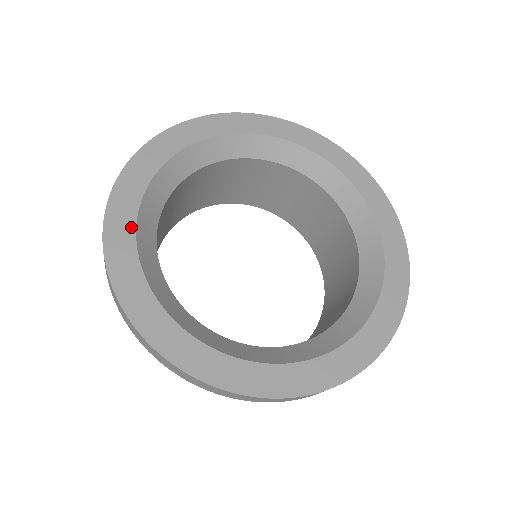
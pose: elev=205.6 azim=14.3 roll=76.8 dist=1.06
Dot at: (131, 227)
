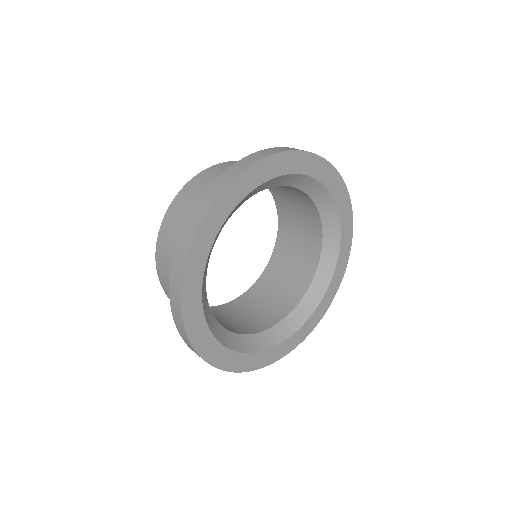
Dot at: (234, 355)
